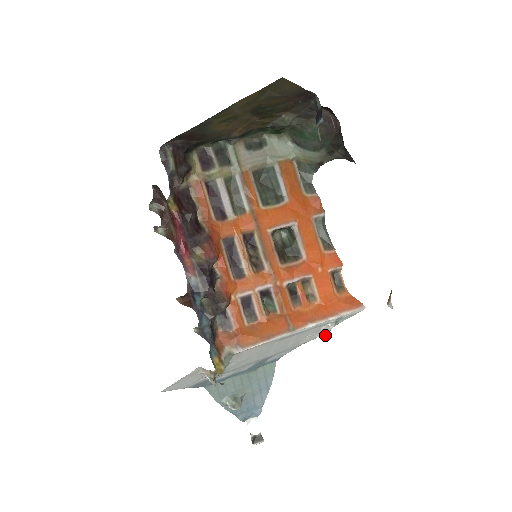
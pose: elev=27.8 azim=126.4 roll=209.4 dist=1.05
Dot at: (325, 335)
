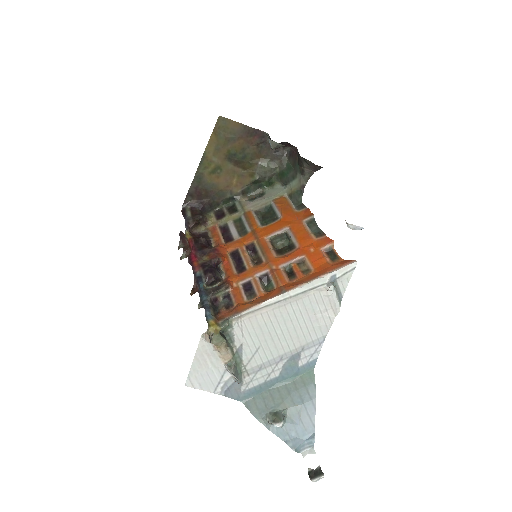
Dot at: (339, 311)
